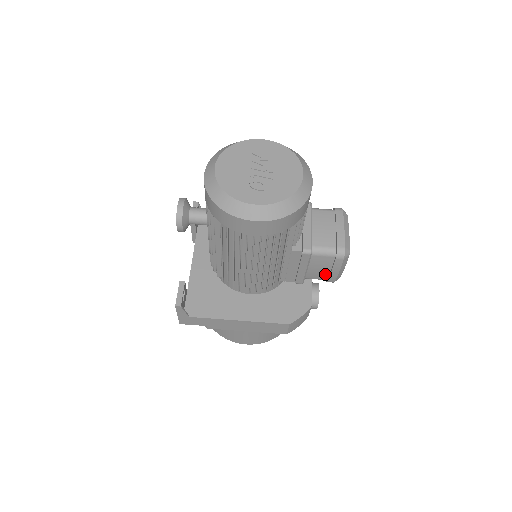
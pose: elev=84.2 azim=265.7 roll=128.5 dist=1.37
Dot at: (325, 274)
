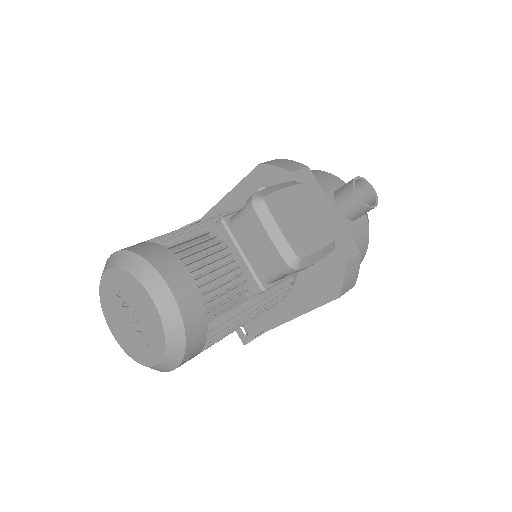
Dot at: occluded
